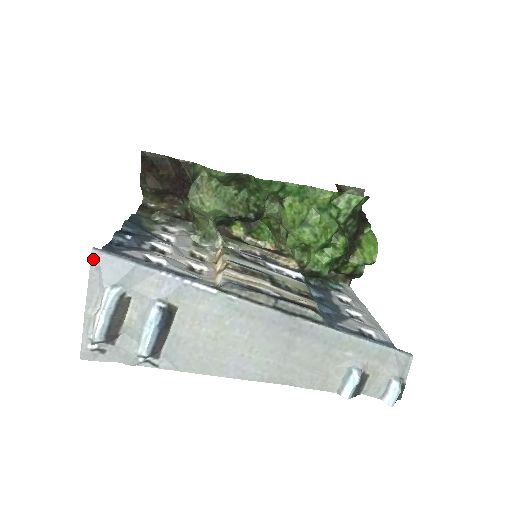
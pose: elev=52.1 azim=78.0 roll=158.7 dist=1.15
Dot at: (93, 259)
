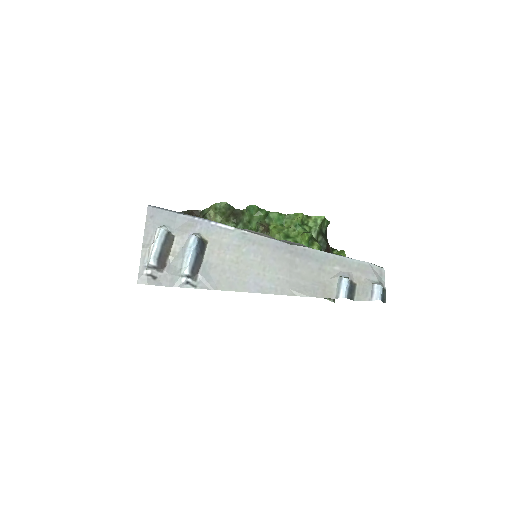
Dot at: (148, 211)
